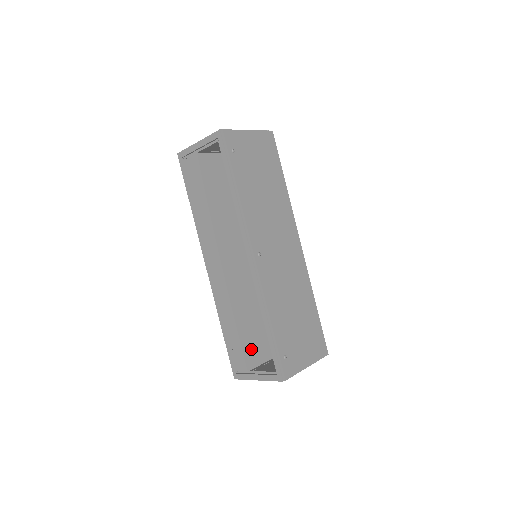
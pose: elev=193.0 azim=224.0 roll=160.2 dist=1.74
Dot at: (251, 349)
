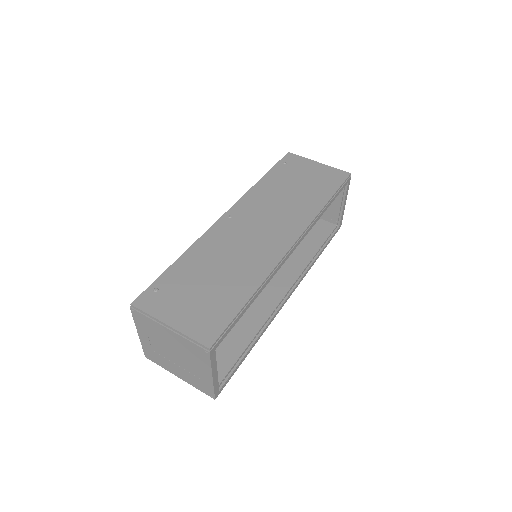
Dot at: occluded
